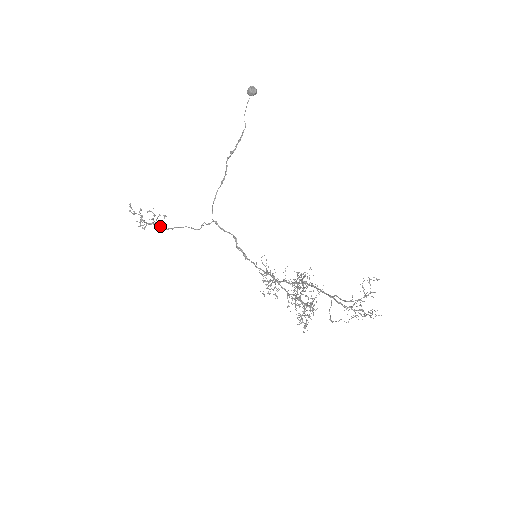
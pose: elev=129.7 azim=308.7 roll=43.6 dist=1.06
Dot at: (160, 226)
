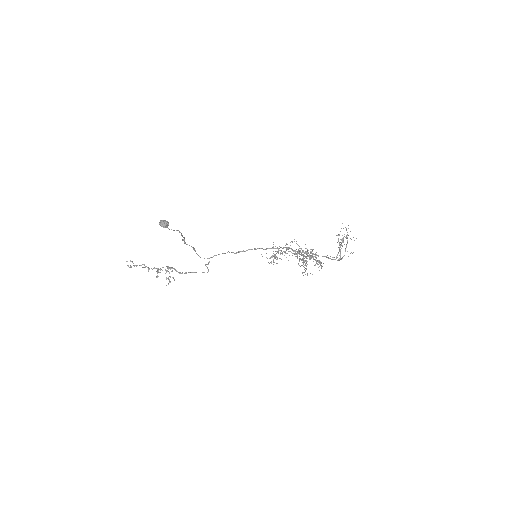
Dot at: occluded
